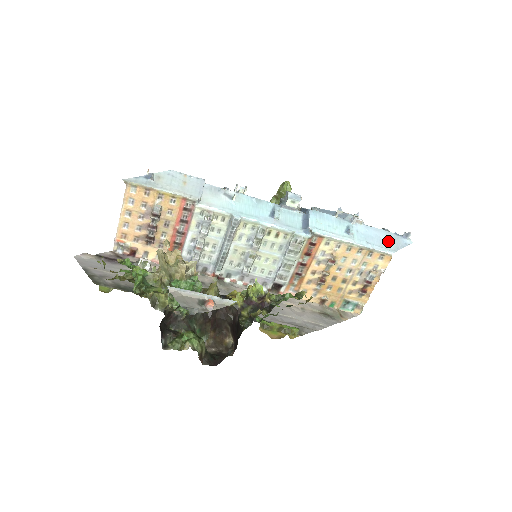
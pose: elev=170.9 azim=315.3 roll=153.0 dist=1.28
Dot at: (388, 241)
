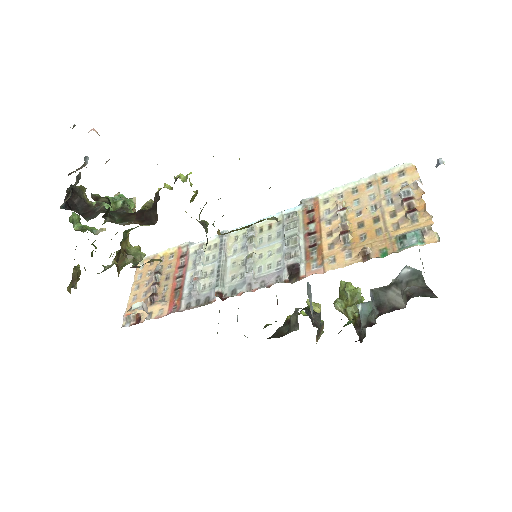
Dot at: occluded
